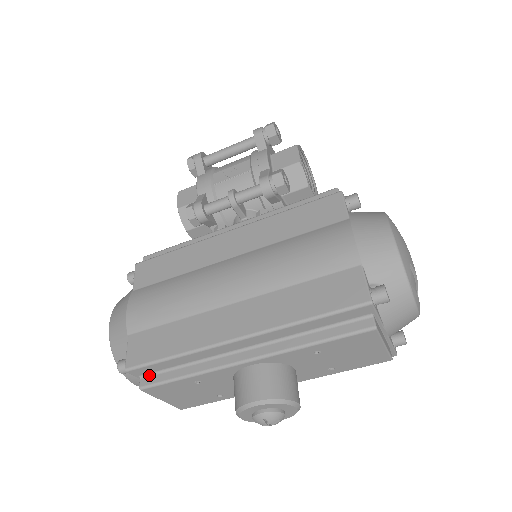
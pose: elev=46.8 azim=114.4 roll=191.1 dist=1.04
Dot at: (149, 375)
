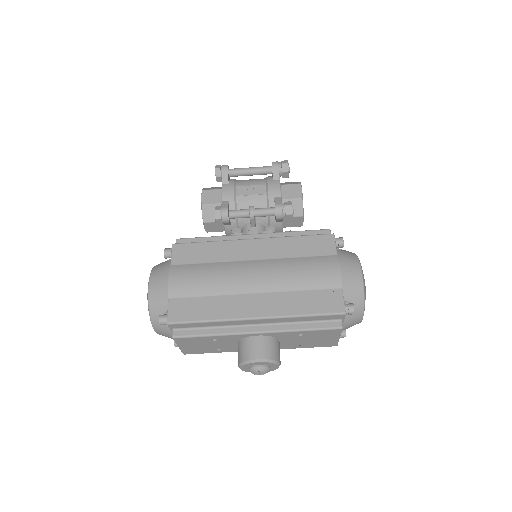
Dot at: (181, 329)
